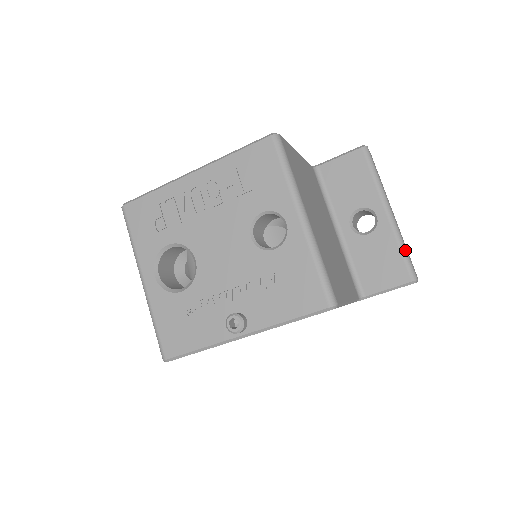
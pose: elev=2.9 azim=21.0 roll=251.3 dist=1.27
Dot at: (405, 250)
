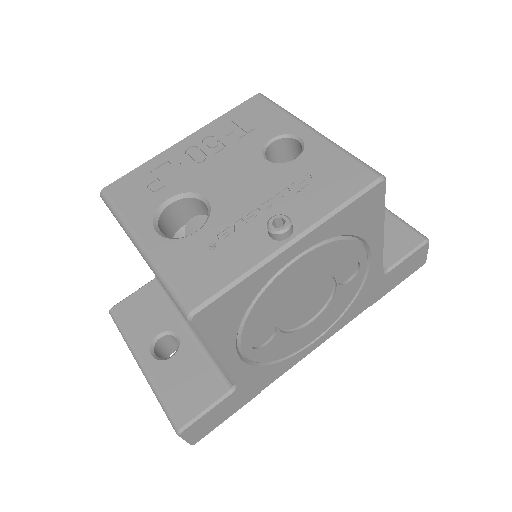
Dot at: (403, 220)
